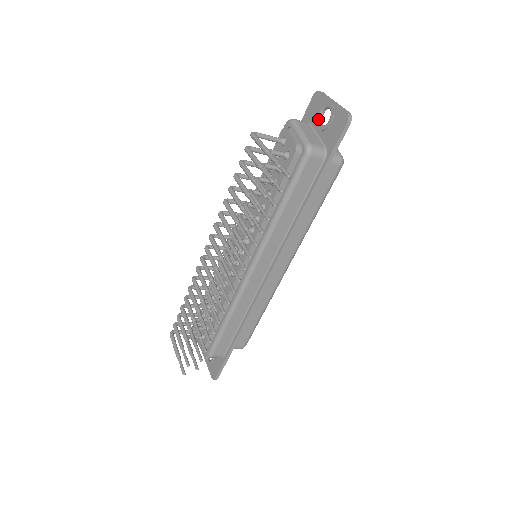
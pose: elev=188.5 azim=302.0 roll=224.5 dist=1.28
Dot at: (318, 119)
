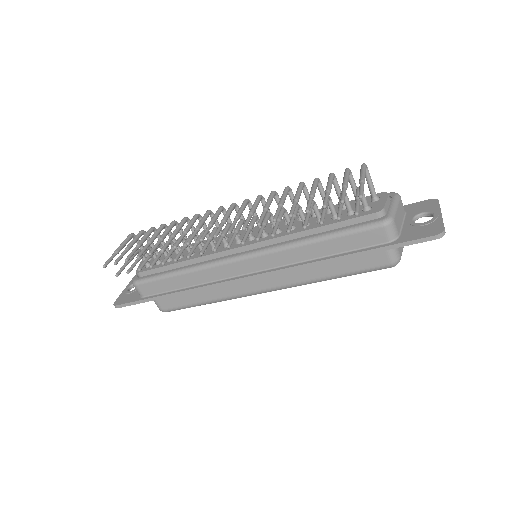
Dot at: (416, 215)
